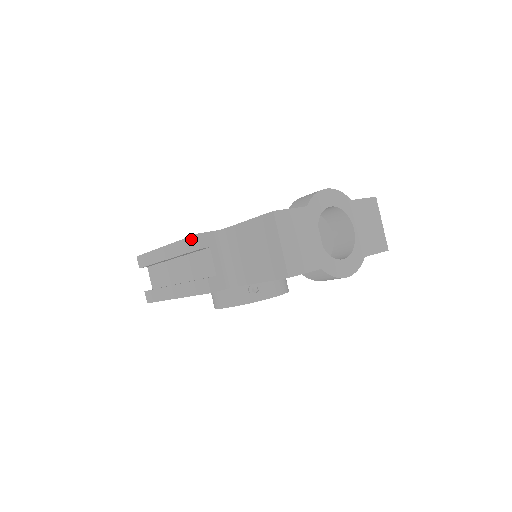
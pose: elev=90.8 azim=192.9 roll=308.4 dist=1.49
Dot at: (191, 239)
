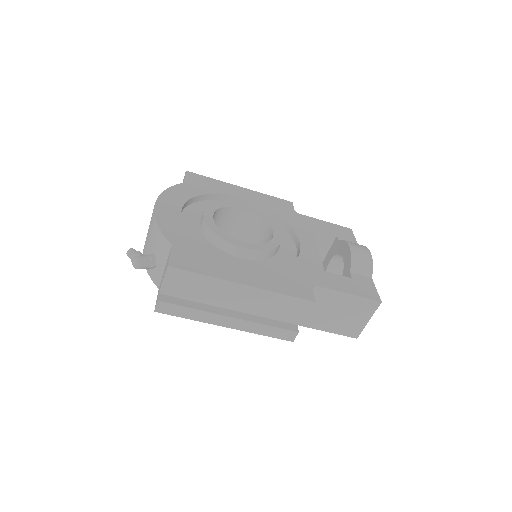
Dot at: (303, 301)
